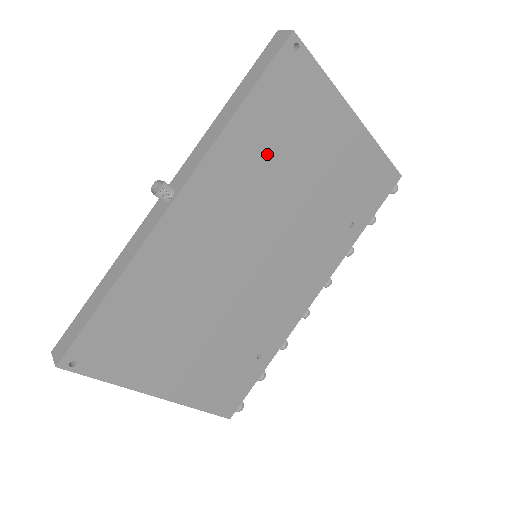
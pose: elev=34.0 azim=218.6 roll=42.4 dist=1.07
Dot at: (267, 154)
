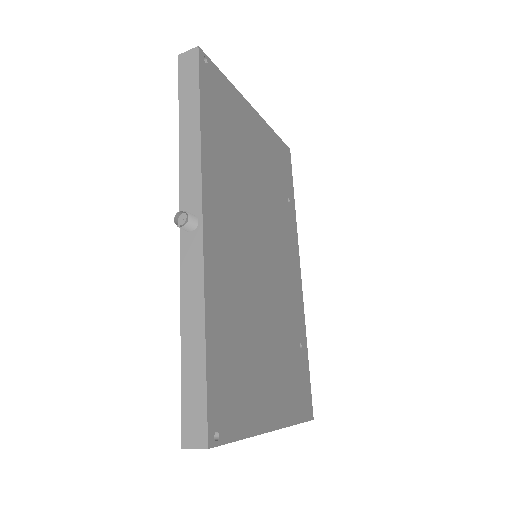
Dot at: (229, 157)
